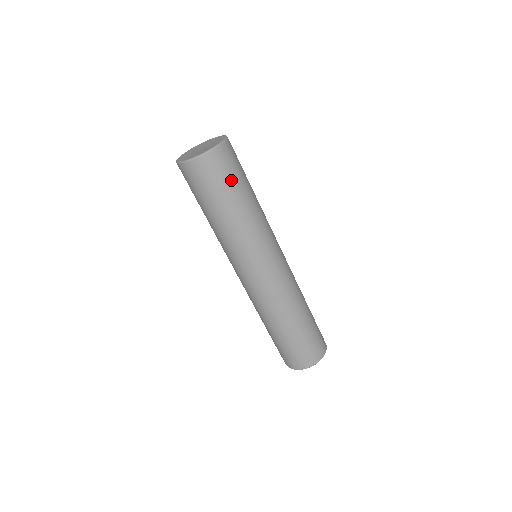
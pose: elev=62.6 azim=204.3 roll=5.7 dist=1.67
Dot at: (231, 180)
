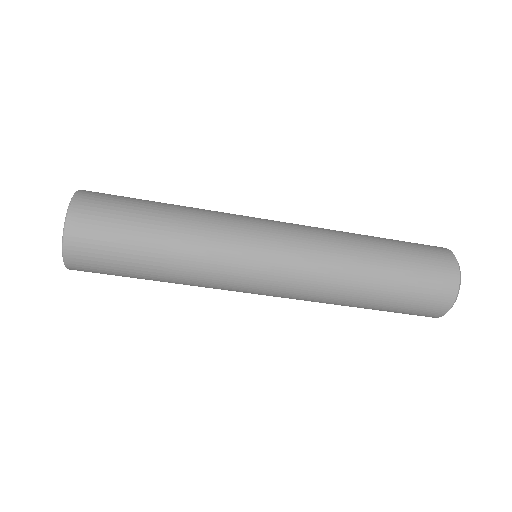
Dot at: (120, 234)
